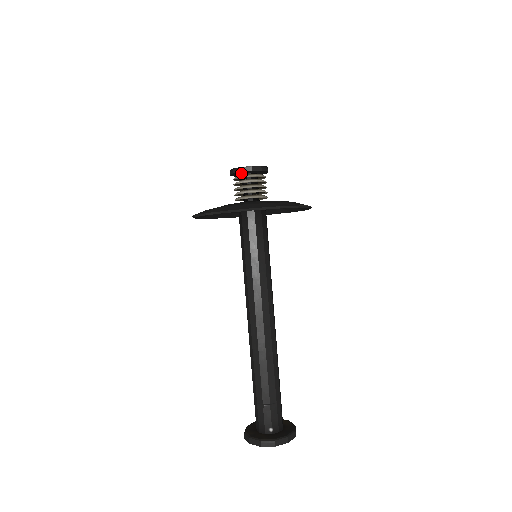
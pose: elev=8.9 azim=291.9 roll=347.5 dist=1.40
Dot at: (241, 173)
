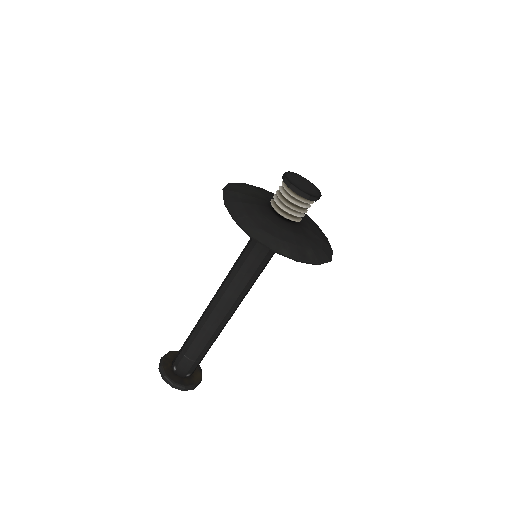
Dot at: occluded
